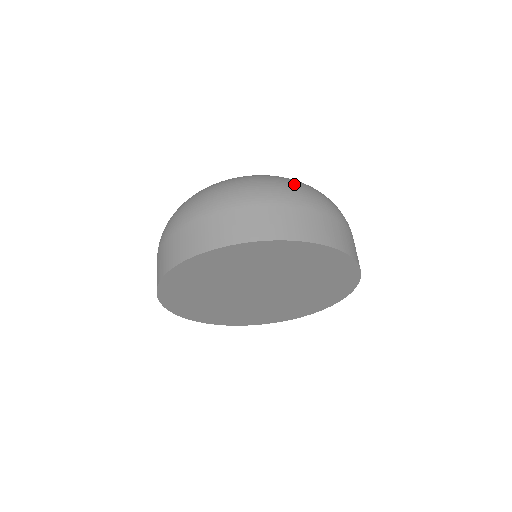
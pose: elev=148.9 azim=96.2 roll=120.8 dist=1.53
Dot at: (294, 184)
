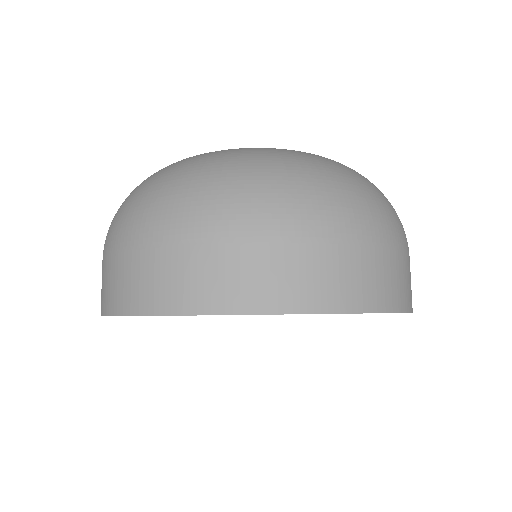
Dot at: (328, 186)
